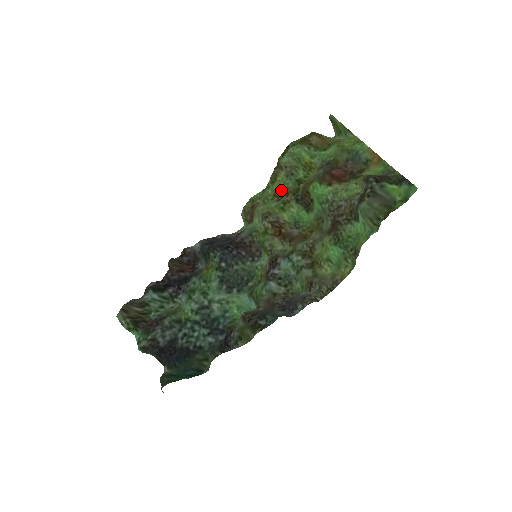
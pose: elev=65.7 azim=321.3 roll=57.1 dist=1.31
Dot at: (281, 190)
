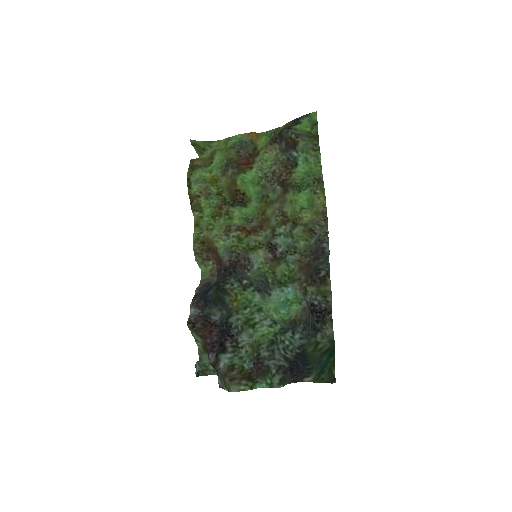
Dot at: (213, 210)
